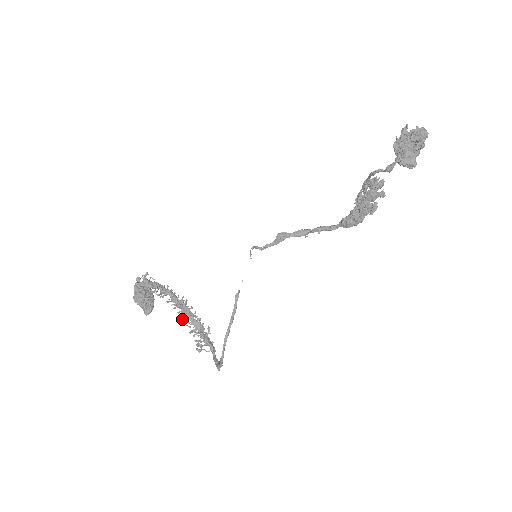
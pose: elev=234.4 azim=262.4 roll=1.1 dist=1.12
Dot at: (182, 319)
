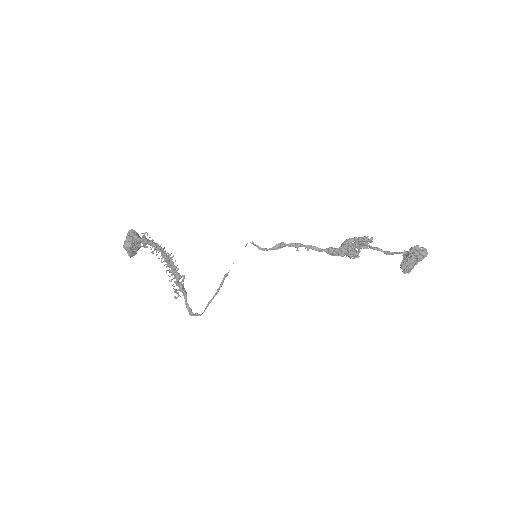
Dot at: (166, 271)
